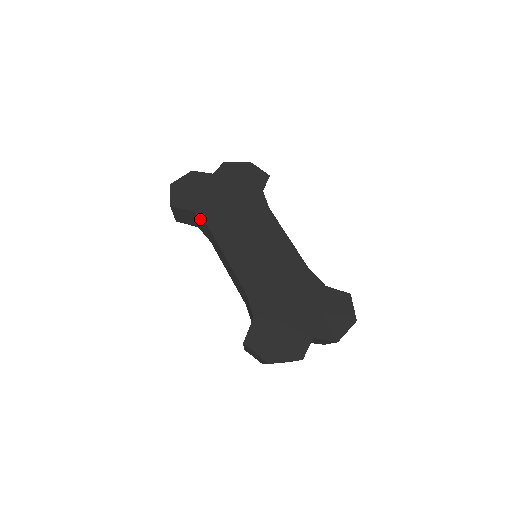
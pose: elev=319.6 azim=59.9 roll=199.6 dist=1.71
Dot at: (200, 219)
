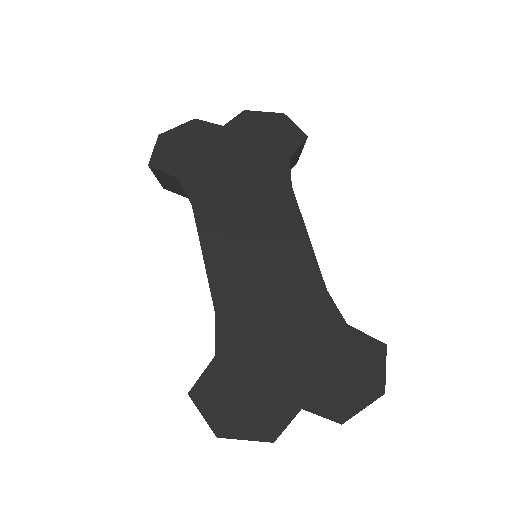
Dot at: (184, 190)
